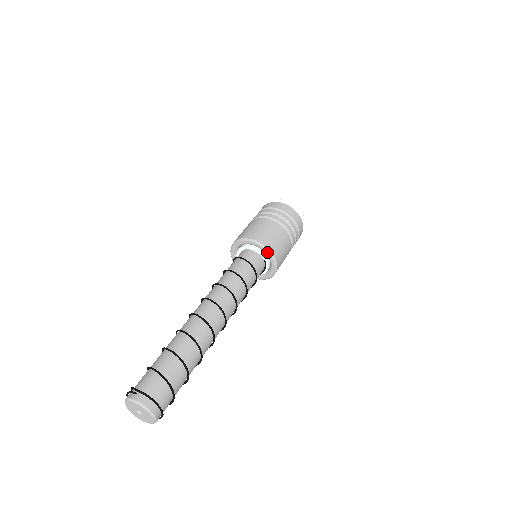
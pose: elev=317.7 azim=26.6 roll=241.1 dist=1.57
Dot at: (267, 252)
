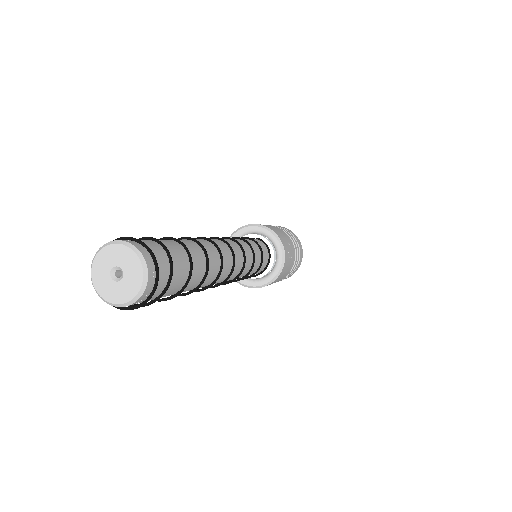
Dot at: (248, 227)
